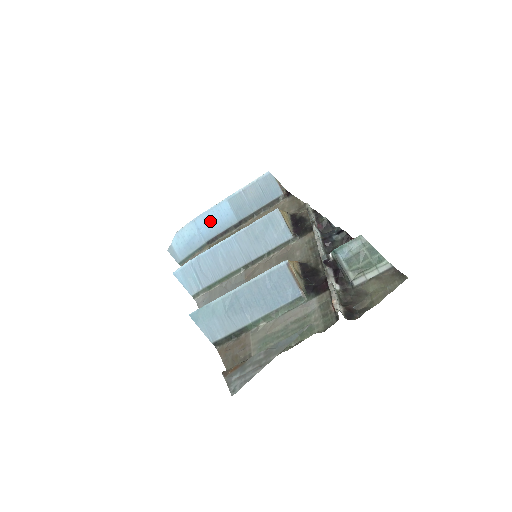
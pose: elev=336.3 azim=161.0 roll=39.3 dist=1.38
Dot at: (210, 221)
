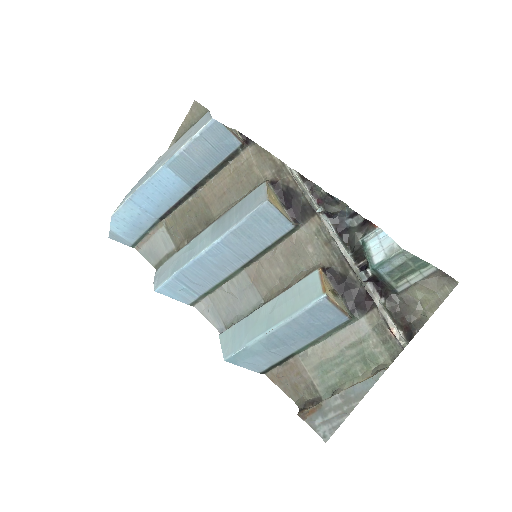
Dot at: (153, 195)
